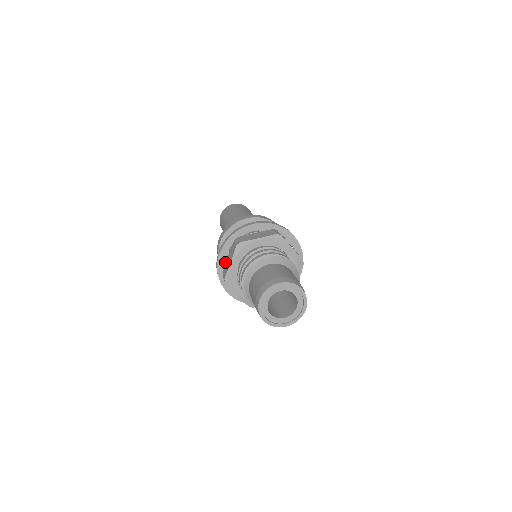
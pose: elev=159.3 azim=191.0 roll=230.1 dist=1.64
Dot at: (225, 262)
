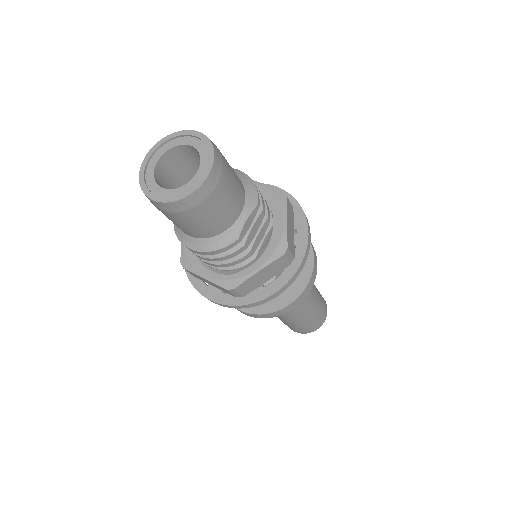
Dot at: occluded
